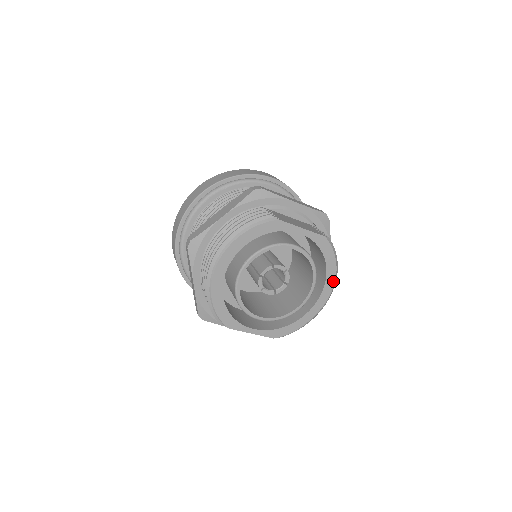
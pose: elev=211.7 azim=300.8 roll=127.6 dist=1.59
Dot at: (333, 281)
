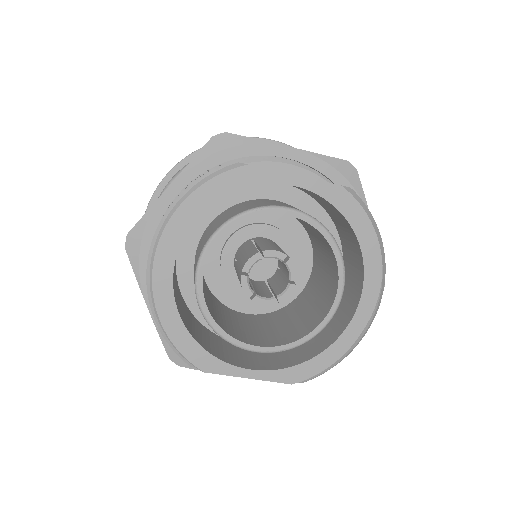
Dot at: (378, 268)
